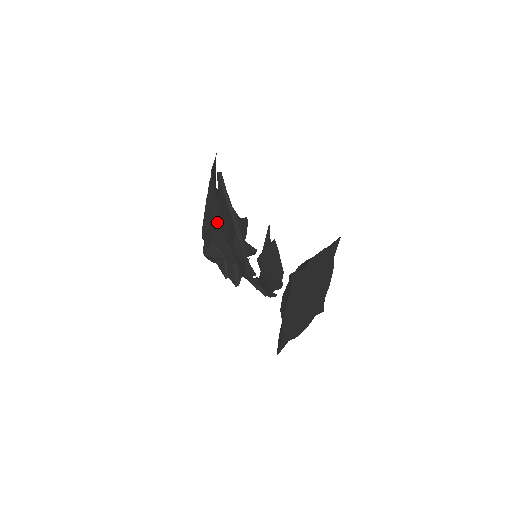
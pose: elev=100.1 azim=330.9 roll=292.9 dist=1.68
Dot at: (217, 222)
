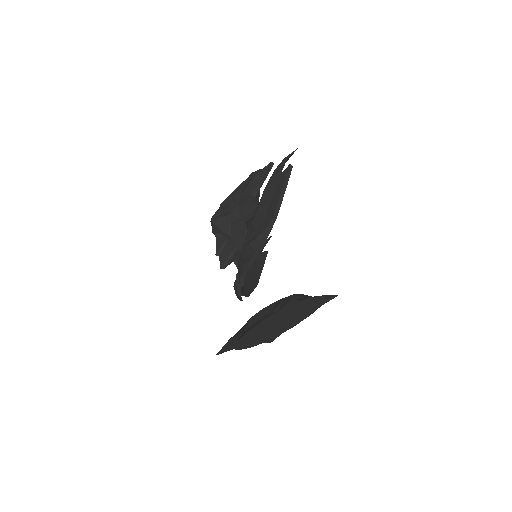
Dot at: (250, 203)
